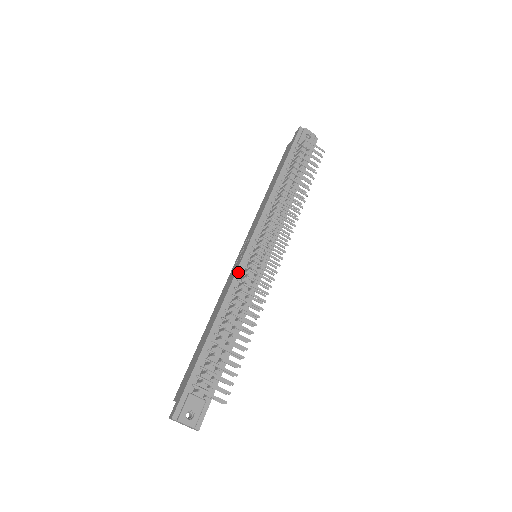
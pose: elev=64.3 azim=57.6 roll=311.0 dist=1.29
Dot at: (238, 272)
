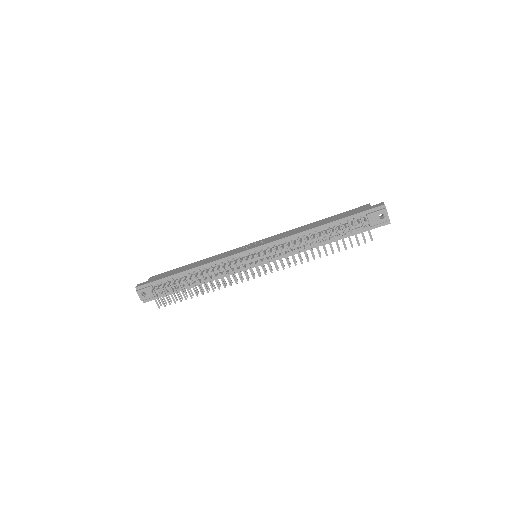
Dot at: (232, 256)
